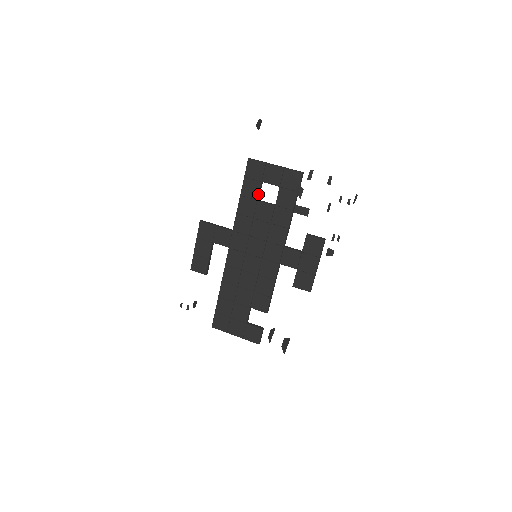
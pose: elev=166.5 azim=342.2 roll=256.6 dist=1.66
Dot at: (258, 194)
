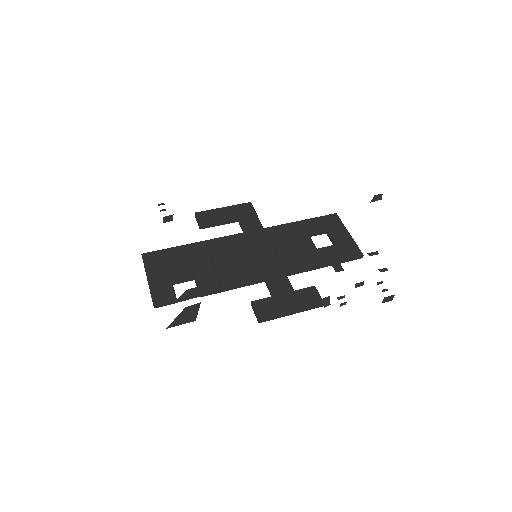
Dot at: (315, 232)
